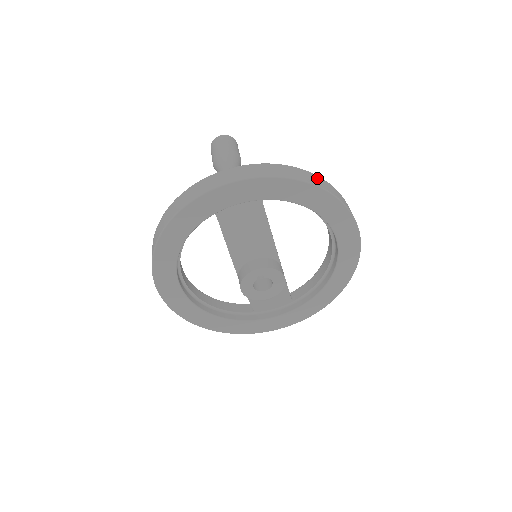
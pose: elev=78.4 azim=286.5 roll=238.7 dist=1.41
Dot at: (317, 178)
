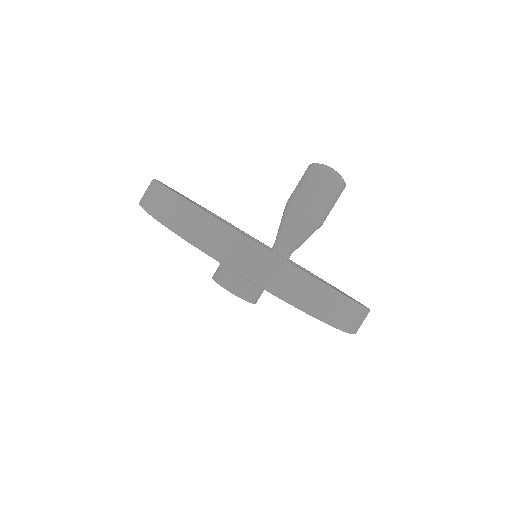
Dot at: (358, 314)
